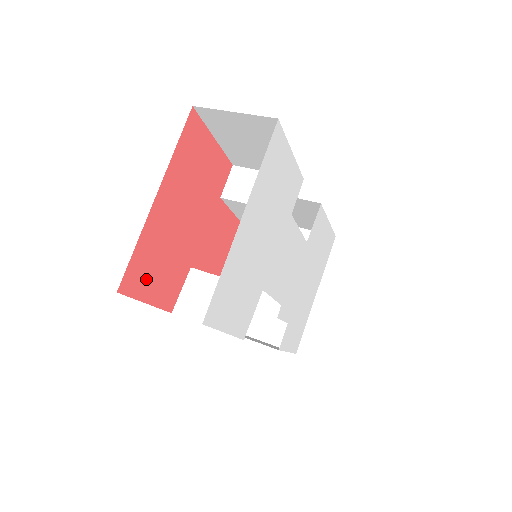
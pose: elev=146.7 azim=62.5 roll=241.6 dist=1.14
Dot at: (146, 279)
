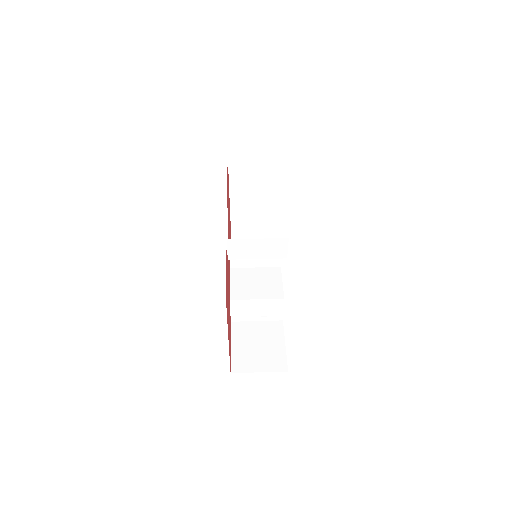
Dot at: occluded
